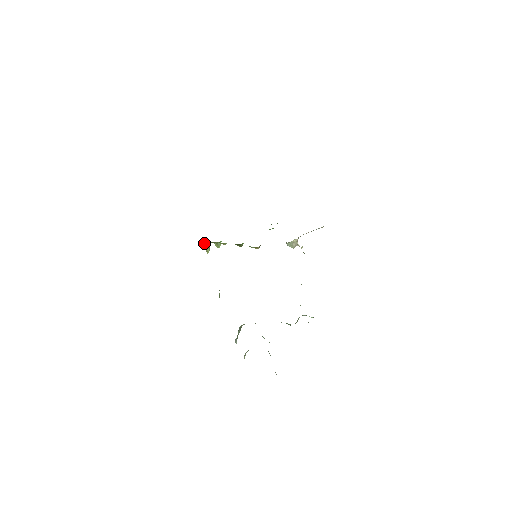
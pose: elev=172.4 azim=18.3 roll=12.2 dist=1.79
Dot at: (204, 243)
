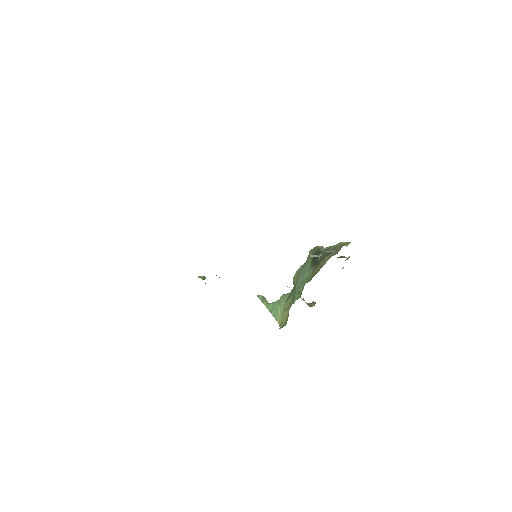
Dot at: occluded
